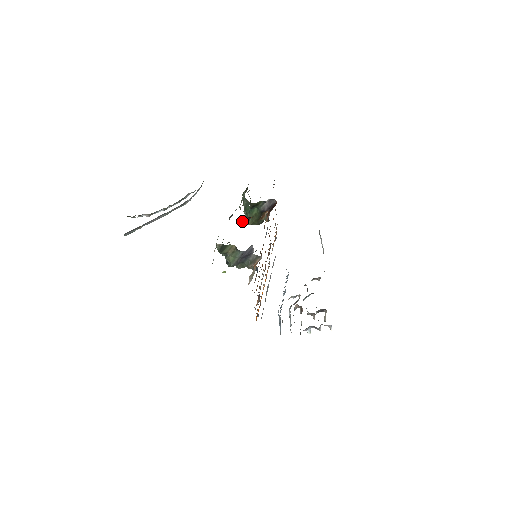
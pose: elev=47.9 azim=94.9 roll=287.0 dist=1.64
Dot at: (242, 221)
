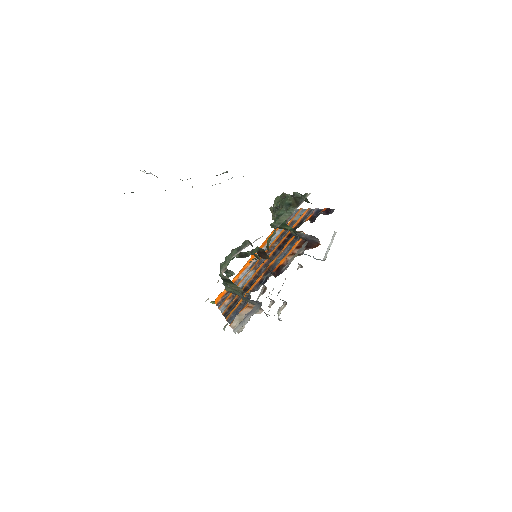
Dot at: (267, 249)
